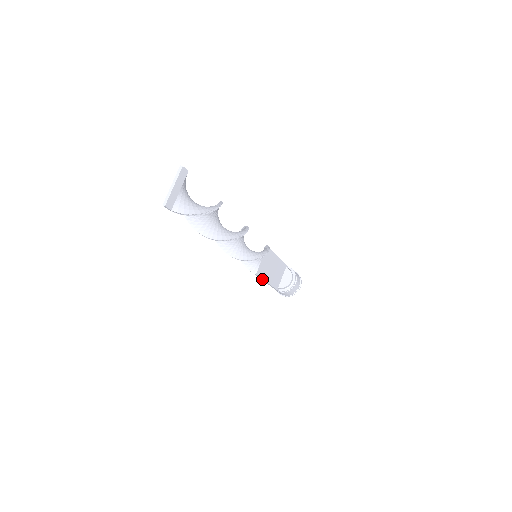
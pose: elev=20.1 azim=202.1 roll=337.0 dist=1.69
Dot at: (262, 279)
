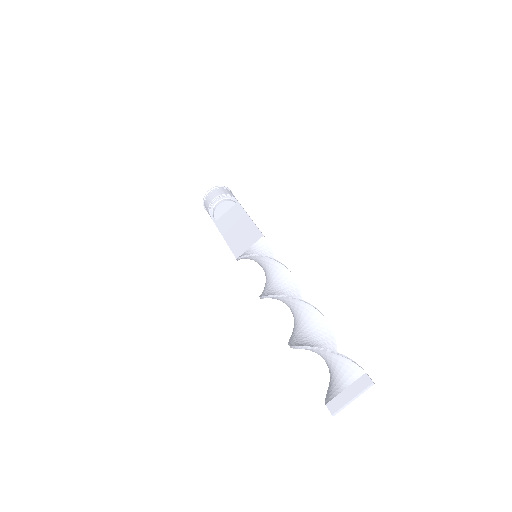
Dot at: (230, 247)
